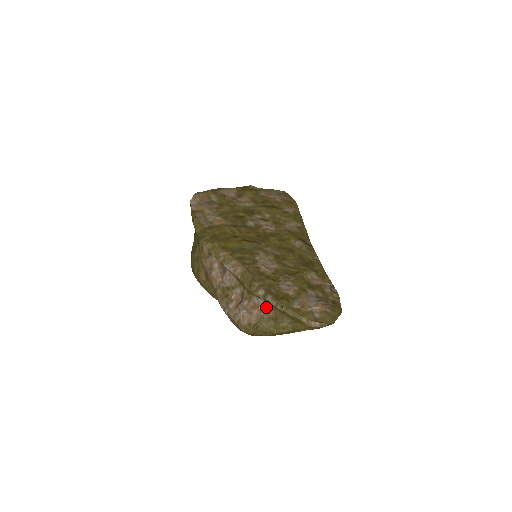
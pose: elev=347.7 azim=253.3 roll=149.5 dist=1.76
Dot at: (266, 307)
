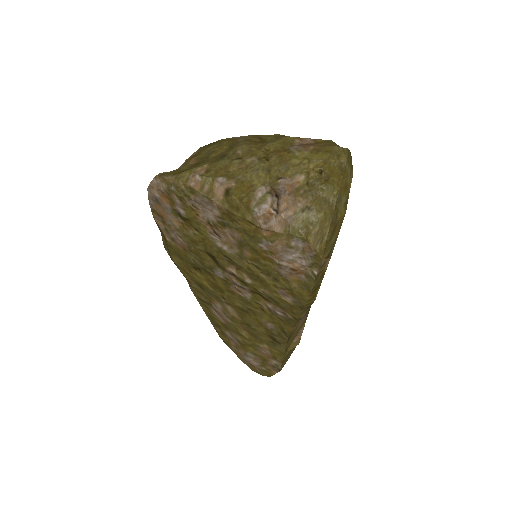
Dot at: occluded
